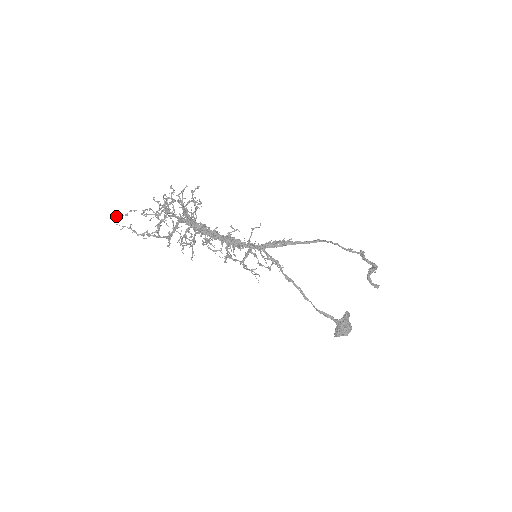
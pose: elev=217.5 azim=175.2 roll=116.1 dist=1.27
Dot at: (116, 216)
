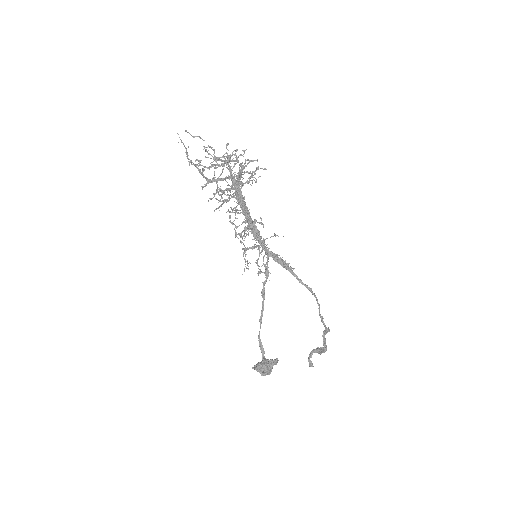
Dot at: (185, 130)
